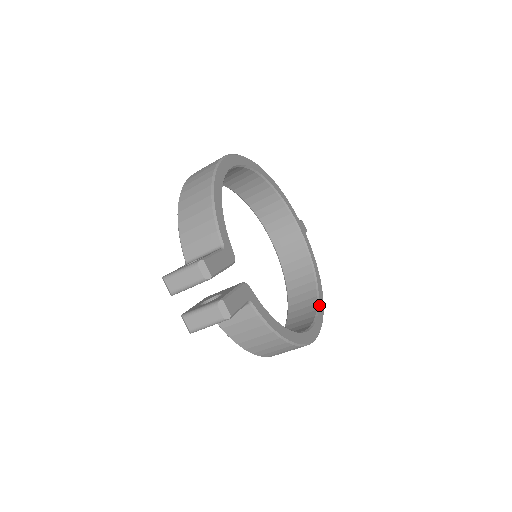
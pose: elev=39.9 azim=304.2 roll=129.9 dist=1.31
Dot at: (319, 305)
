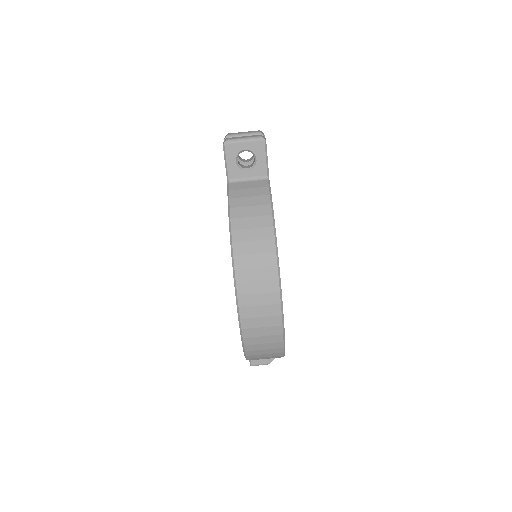
Dot at: occluded
